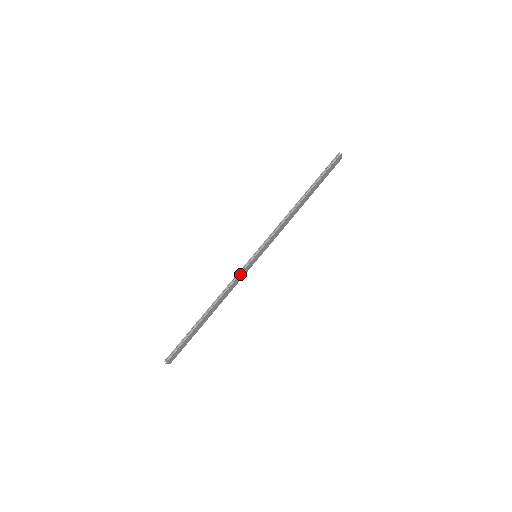
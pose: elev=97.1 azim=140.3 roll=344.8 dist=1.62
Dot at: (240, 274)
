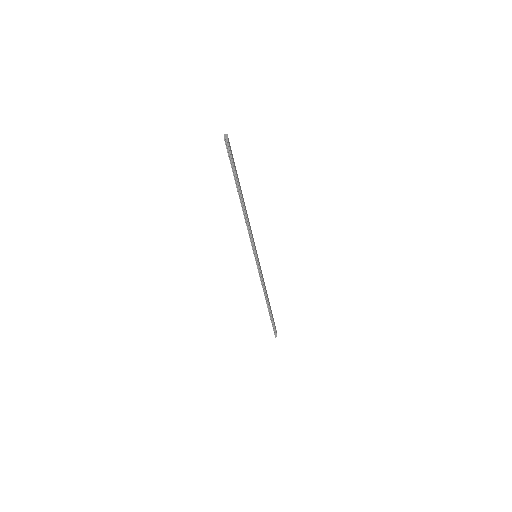
Dot at: (261, 275)
